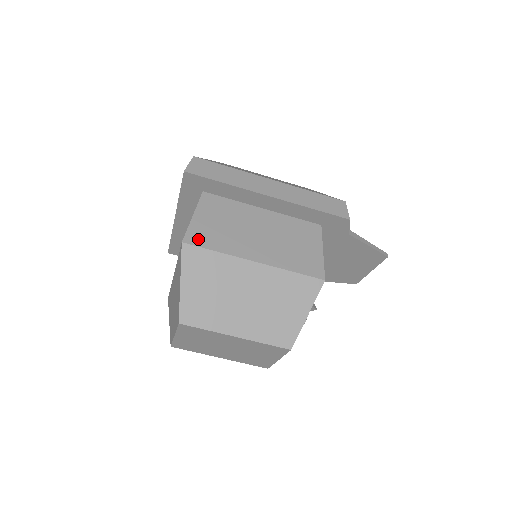
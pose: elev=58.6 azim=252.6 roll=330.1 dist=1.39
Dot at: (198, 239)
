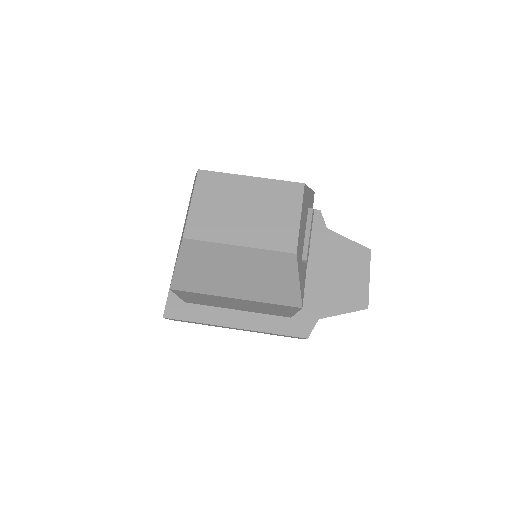
Dot at: occluded
